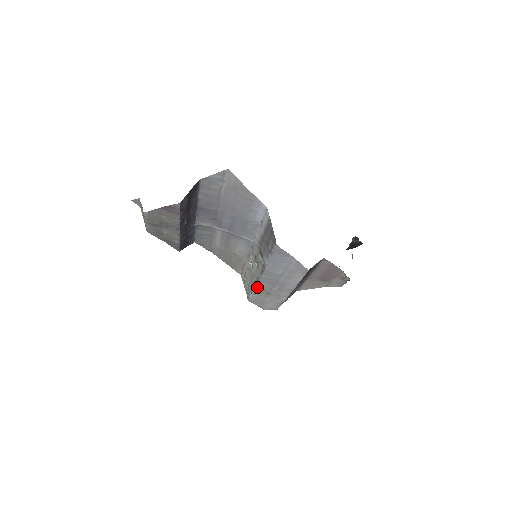
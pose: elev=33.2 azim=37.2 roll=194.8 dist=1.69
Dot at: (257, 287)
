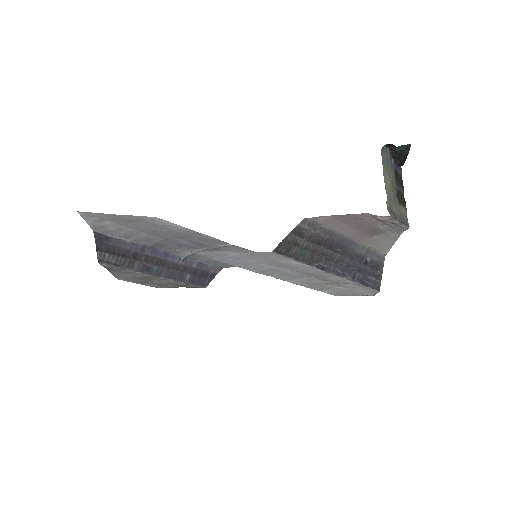
Dot at: (302, 285)
